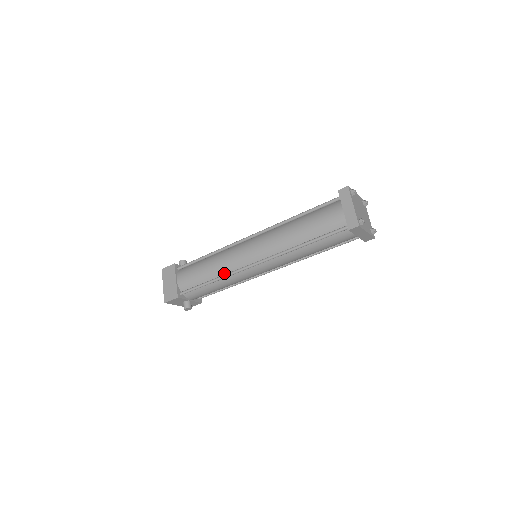
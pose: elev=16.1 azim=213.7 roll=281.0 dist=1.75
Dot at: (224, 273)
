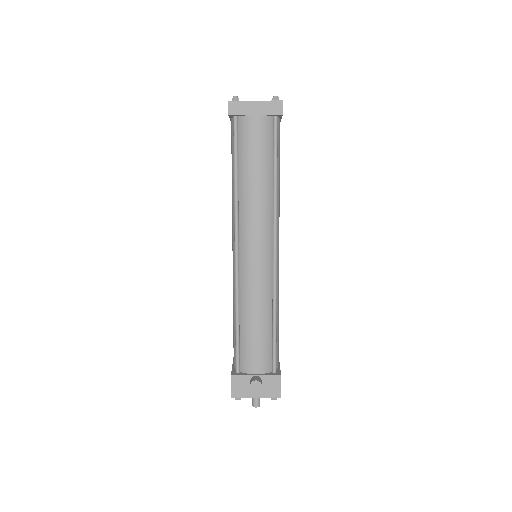
Dot at: occluded
